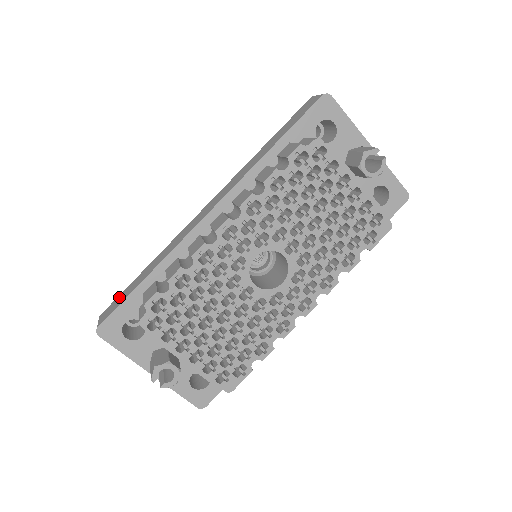
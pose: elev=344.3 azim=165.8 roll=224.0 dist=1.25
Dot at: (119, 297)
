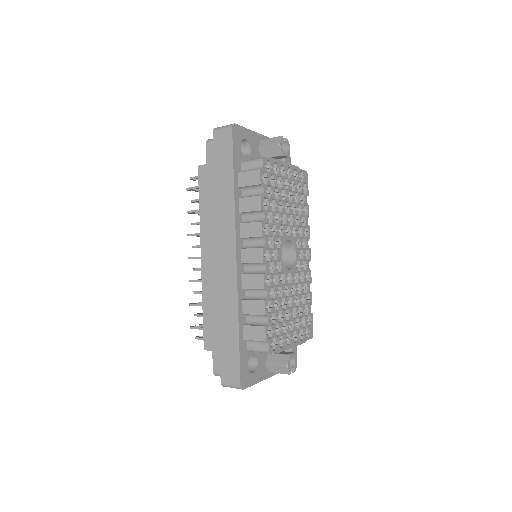
Dot at: (224, 359)
